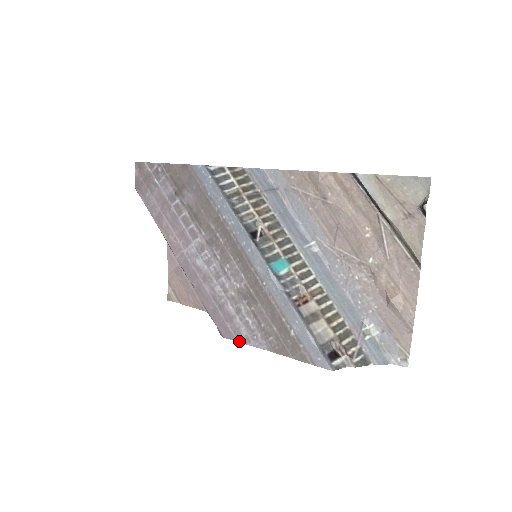
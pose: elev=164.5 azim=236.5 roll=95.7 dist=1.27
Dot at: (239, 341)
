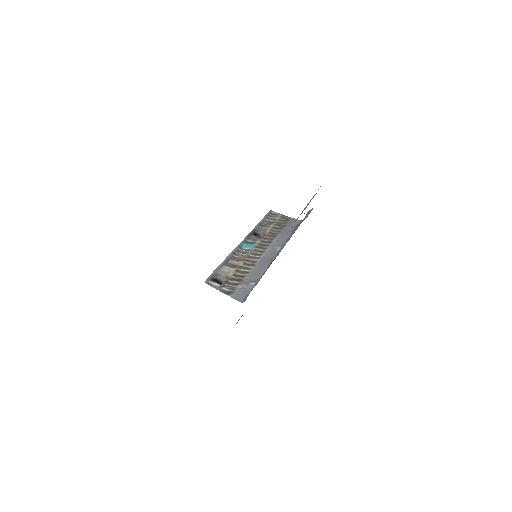
Dot at: occluded
